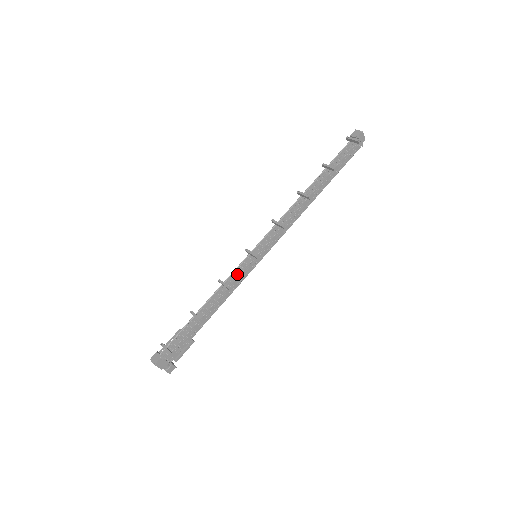
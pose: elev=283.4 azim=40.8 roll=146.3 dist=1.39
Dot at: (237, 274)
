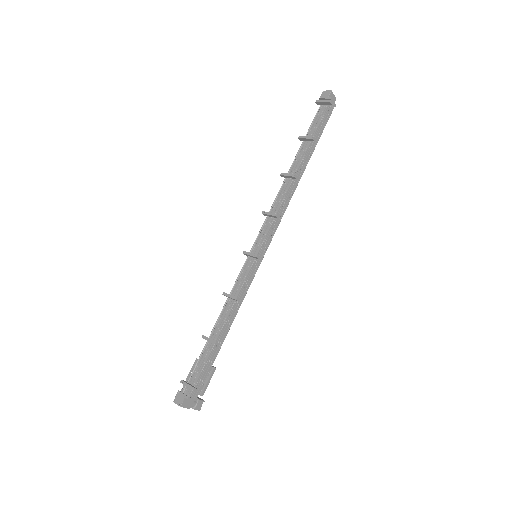
Dot at: (241, 281)
